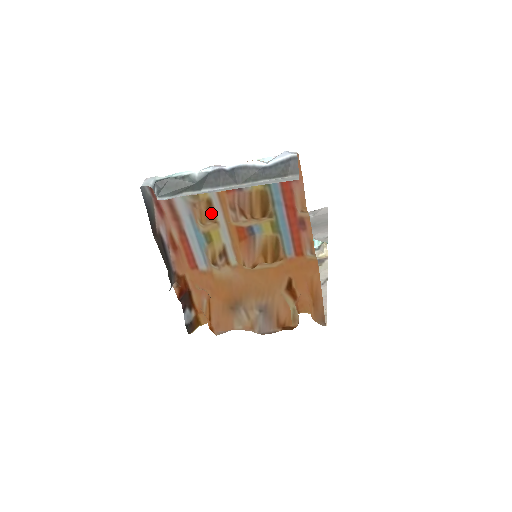
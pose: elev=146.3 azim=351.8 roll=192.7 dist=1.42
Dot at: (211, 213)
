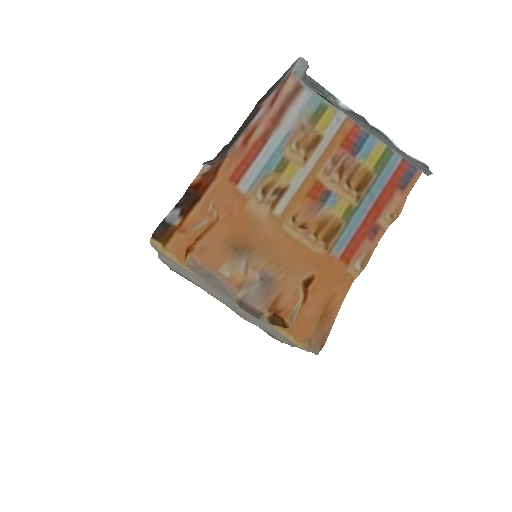
Dot at: (312, 147)
